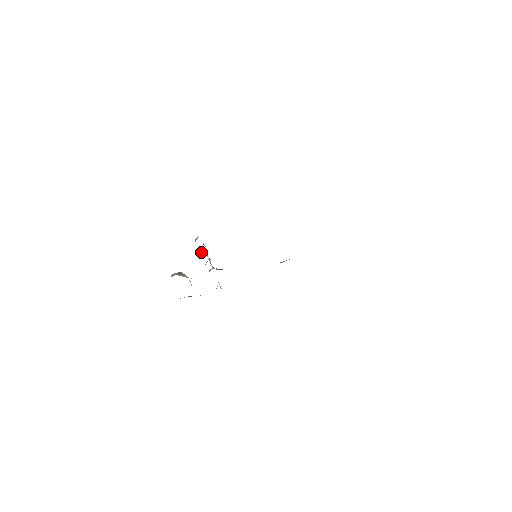
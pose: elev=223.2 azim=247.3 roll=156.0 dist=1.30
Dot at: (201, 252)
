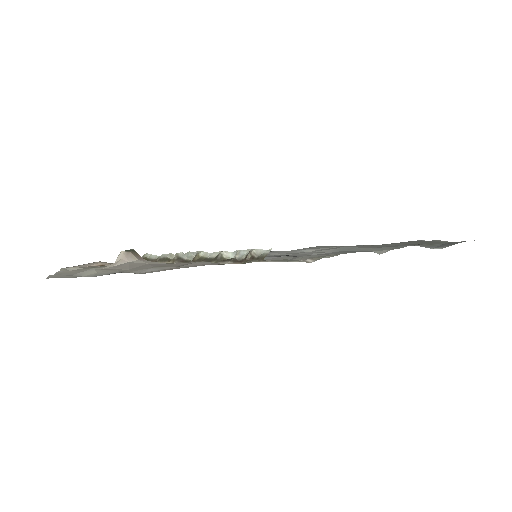
Dot at: (221, 255)
